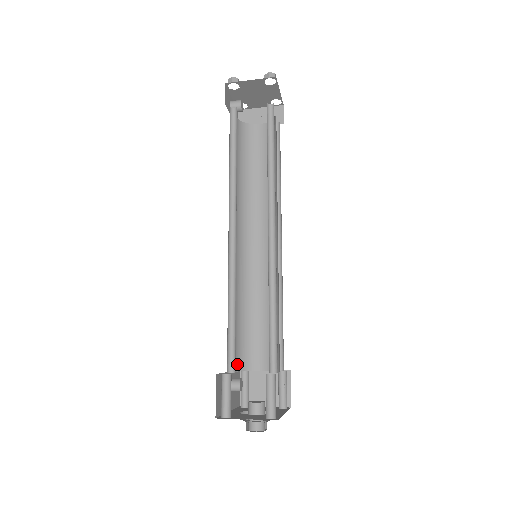
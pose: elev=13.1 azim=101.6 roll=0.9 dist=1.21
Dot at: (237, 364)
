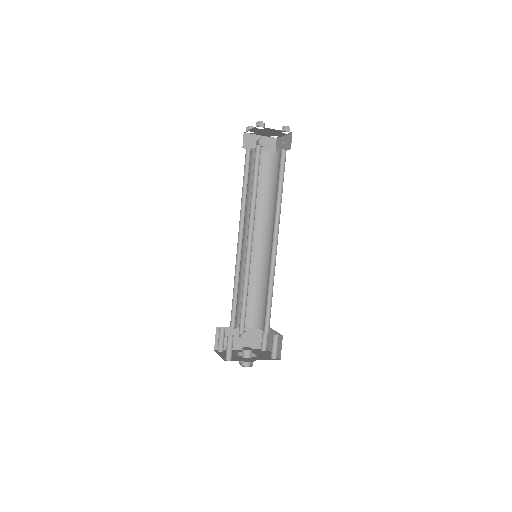
Dot at: (249, 323)
